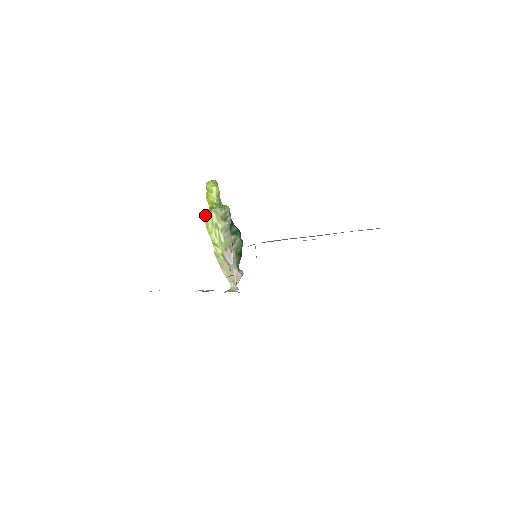
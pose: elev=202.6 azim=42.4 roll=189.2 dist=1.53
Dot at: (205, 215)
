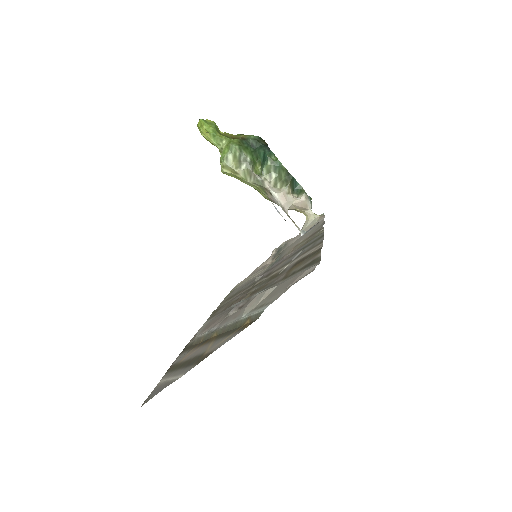
Dot at: occluded
